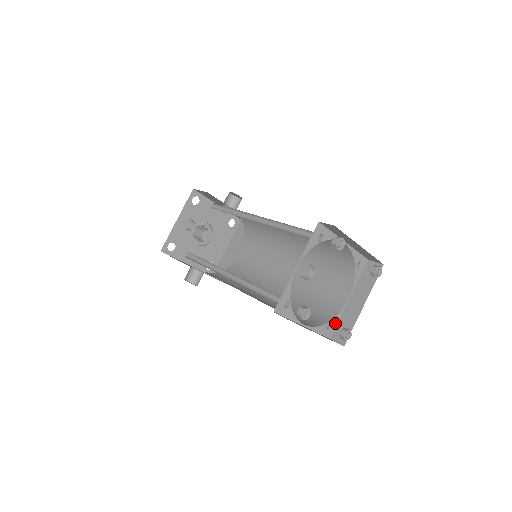
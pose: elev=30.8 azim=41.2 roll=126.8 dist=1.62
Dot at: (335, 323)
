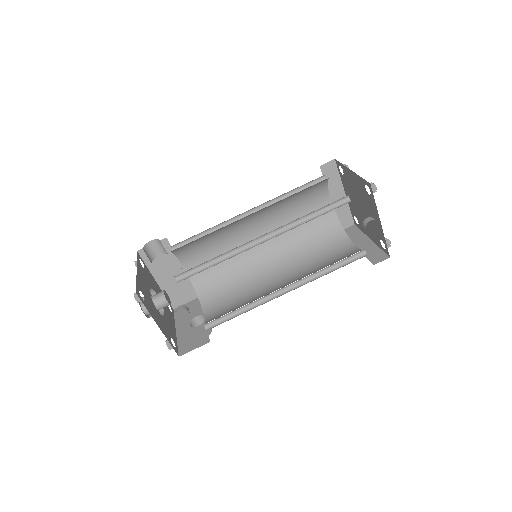
Dot at: occluded
